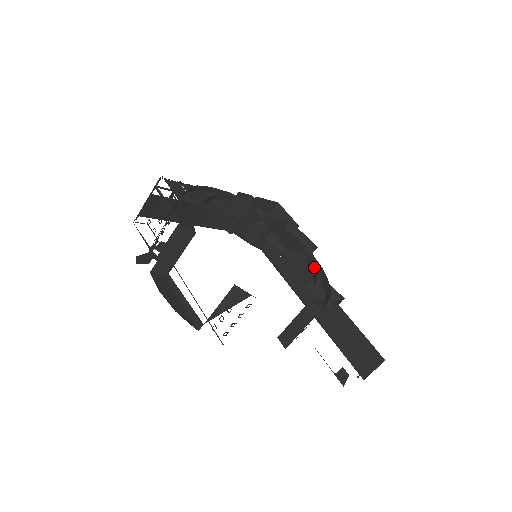
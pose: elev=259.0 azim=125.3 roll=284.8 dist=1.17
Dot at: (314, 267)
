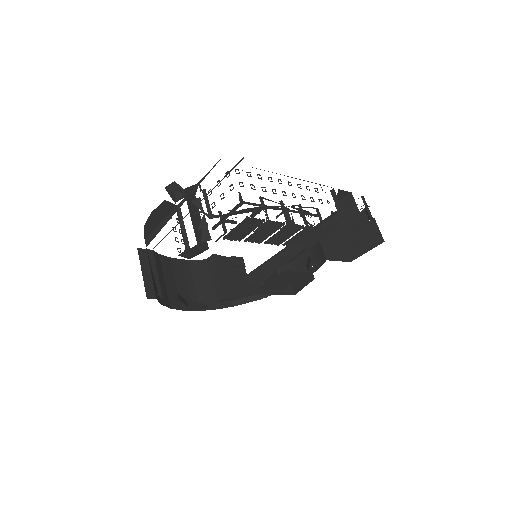
Dot at: (265, 296)
